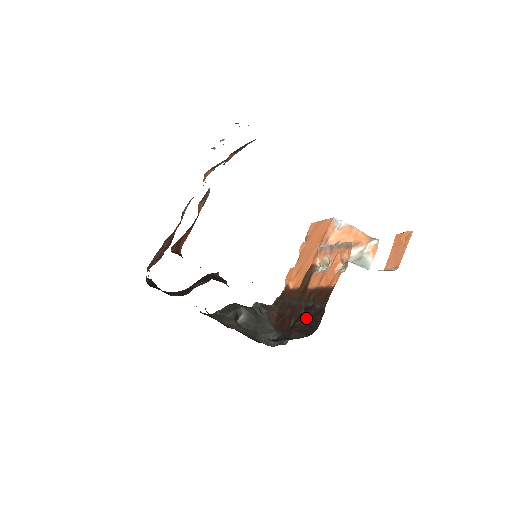
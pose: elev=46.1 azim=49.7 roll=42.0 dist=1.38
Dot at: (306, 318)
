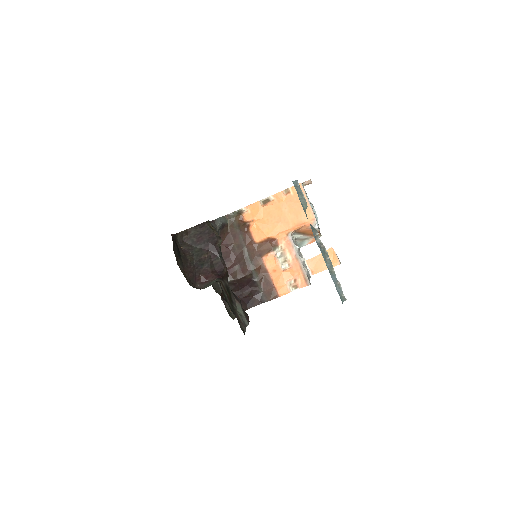
Dot at: (250, 295)
